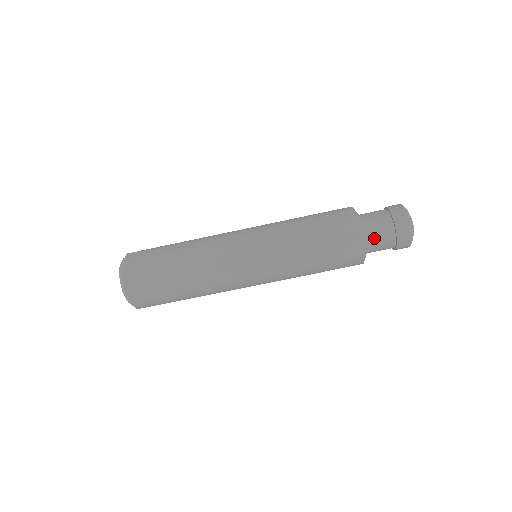
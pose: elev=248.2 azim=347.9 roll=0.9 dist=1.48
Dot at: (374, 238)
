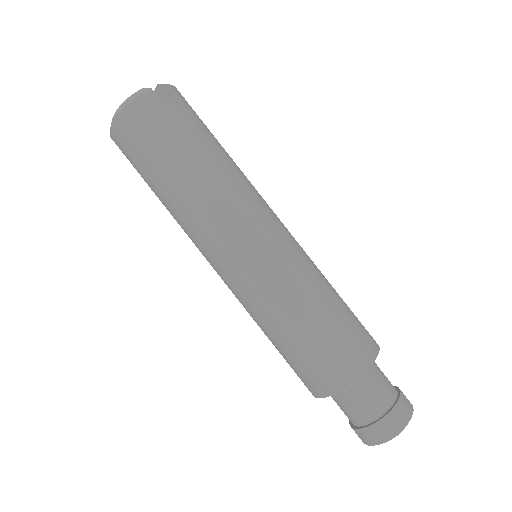
Dot at: (345, 402)
